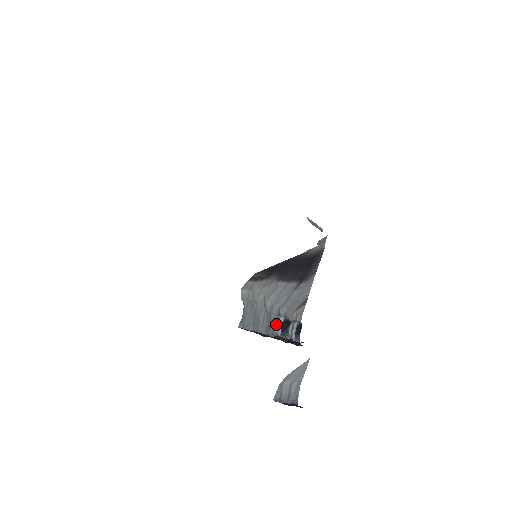
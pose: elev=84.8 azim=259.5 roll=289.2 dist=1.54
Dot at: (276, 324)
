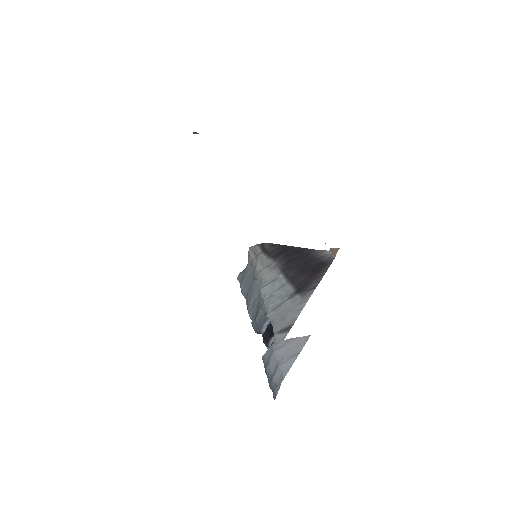
Dot at: (261, 322)
